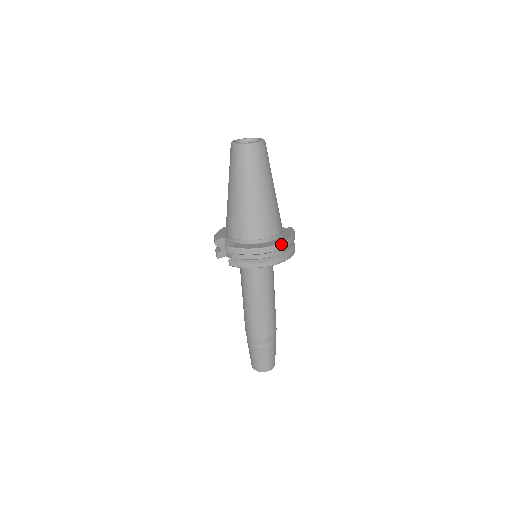
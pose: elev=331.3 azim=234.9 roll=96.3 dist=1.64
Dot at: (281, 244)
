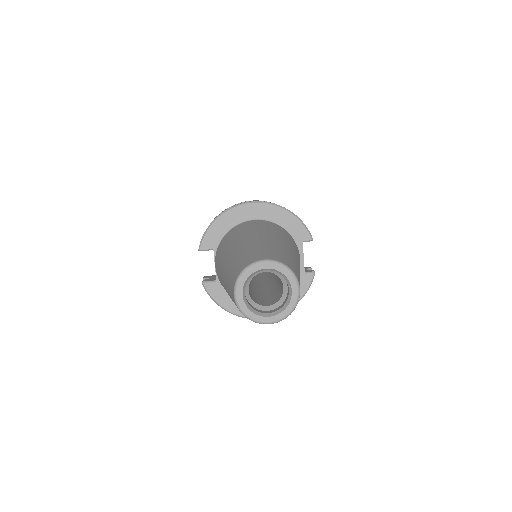
Dot at: occluded
